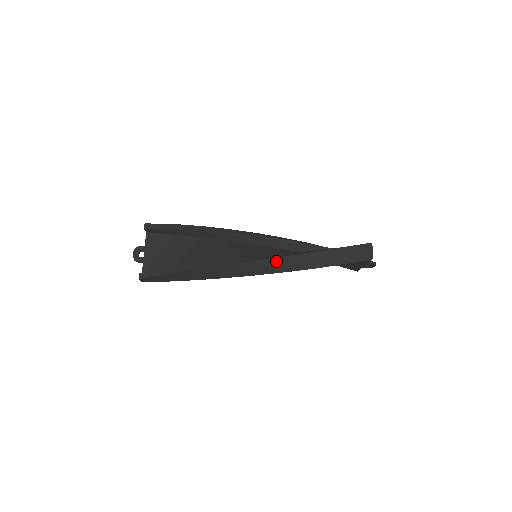
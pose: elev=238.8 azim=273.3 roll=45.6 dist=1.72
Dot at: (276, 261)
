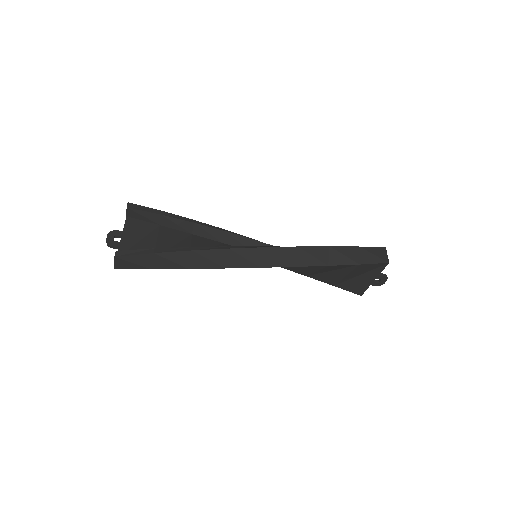
Dot at: (286, 251)
